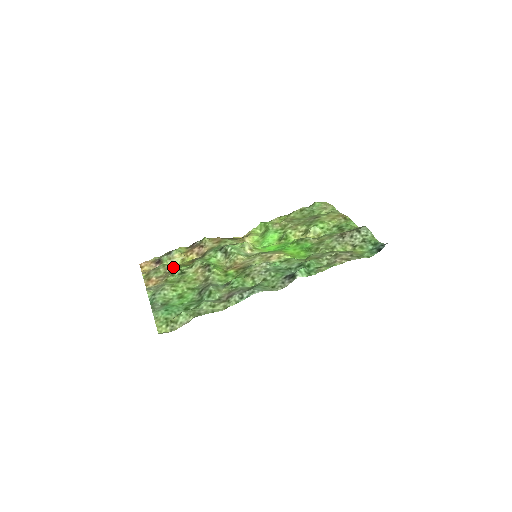
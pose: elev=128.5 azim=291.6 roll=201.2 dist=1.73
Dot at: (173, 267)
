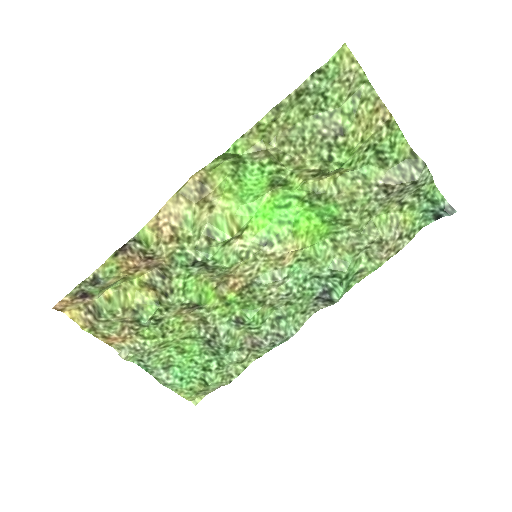
Dot at: (132, 313)
